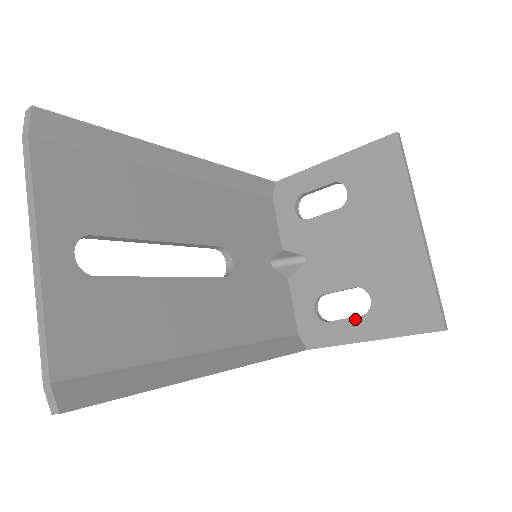
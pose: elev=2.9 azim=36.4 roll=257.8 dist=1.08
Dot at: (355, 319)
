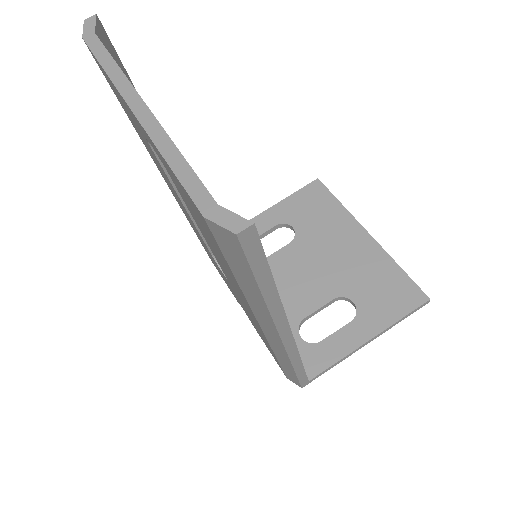
Dot at: (347, 326)
